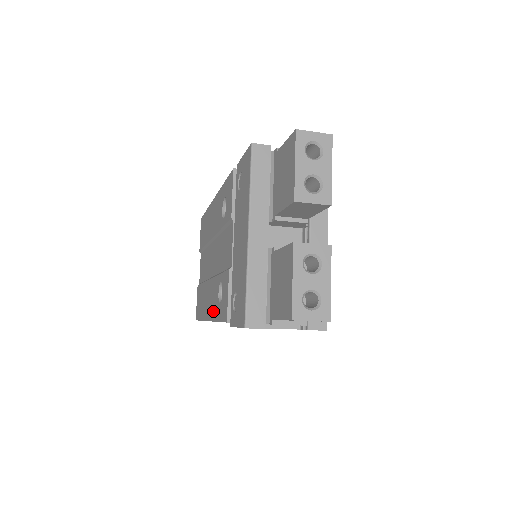
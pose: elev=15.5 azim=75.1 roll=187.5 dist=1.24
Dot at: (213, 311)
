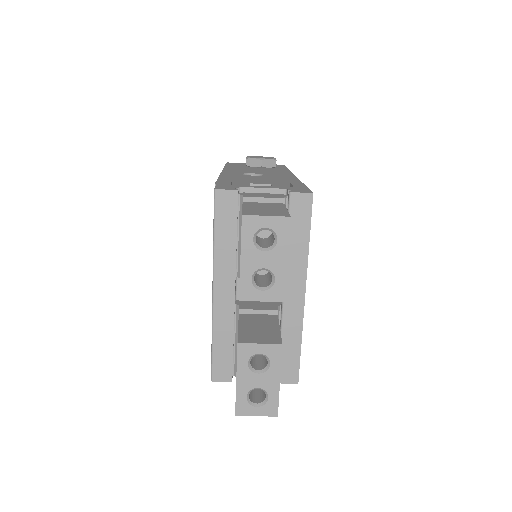
Dot at: occluded
